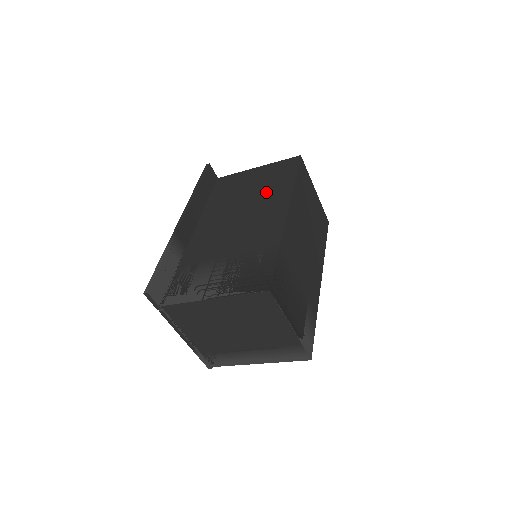
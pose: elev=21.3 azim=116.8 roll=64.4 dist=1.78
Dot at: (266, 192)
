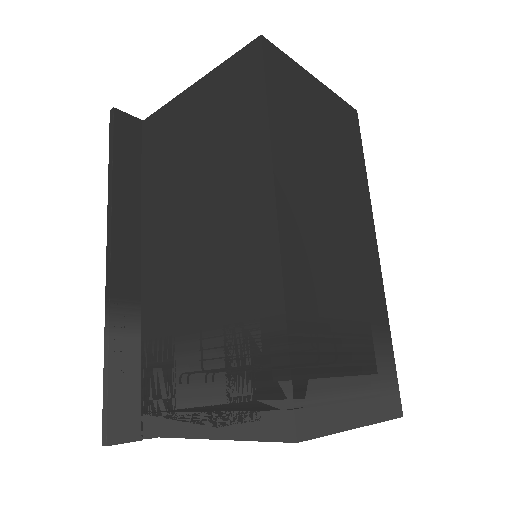
Dot at: (224, 154)
